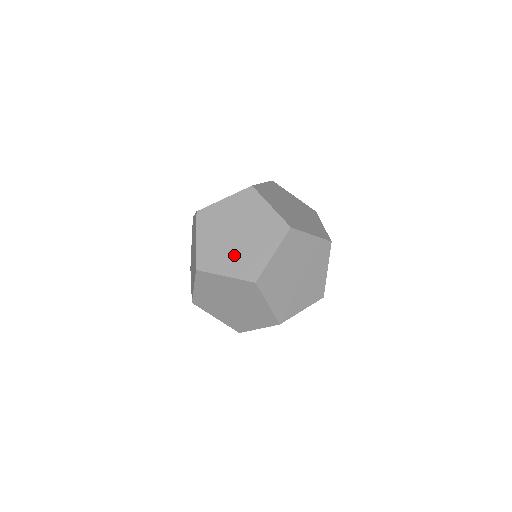
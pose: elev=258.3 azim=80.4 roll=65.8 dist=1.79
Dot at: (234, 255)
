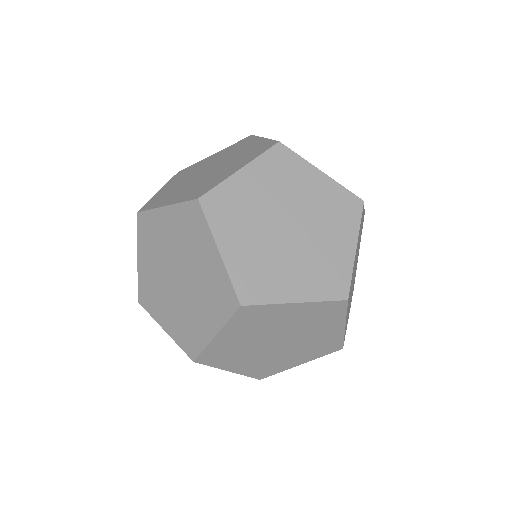
Dot at: occluded
